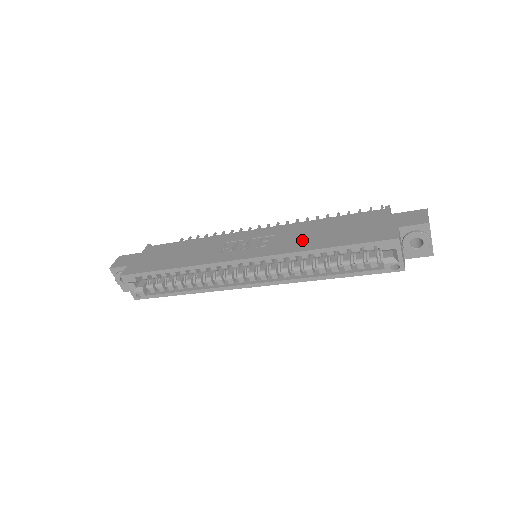
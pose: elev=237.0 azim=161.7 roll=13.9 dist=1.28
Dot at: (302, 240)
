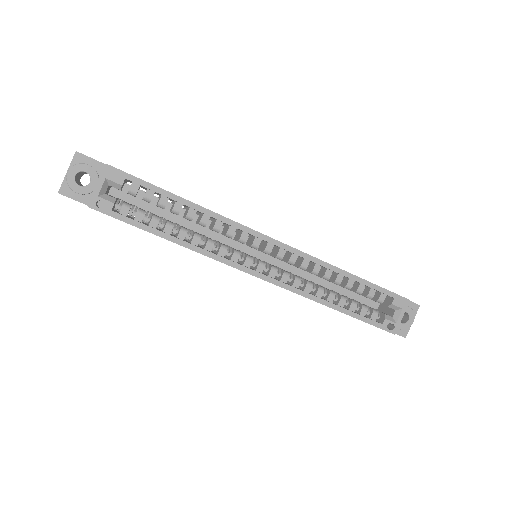
Dot at: occluded
